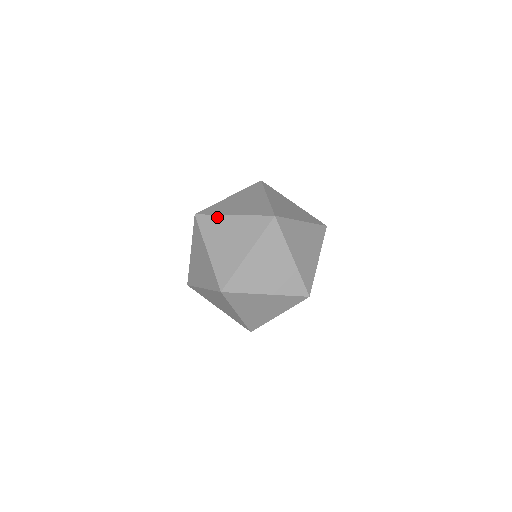
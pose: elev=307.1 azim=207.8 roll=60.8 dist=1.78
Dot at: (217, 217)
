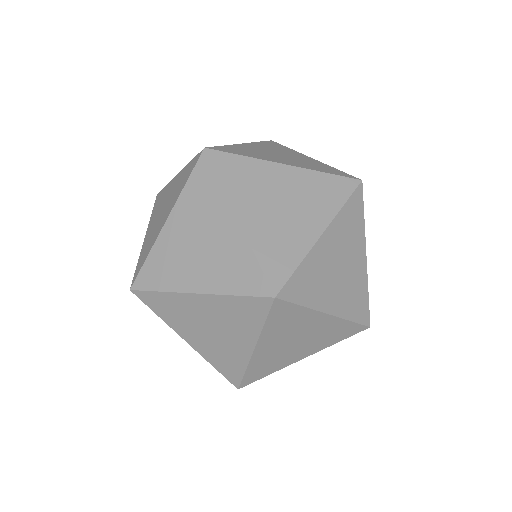
Dot at: (220, 192)
